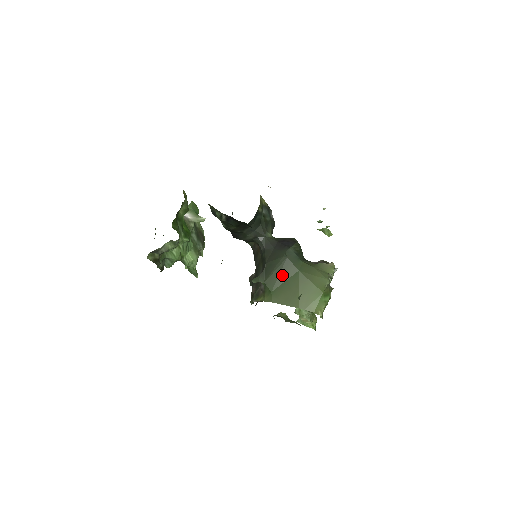
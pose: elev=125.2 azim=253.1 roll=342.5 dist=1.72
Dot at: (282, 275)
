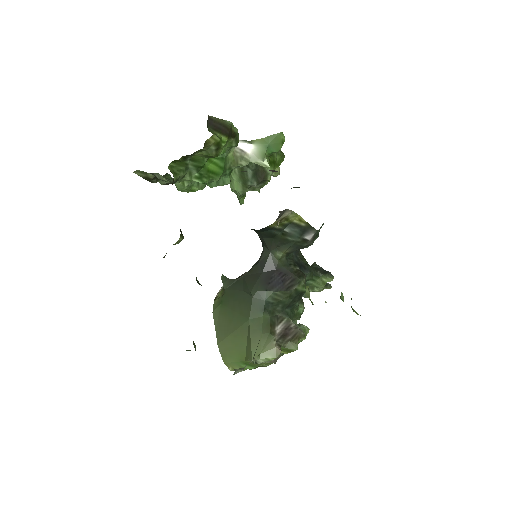
Dot at: (237, 304)
